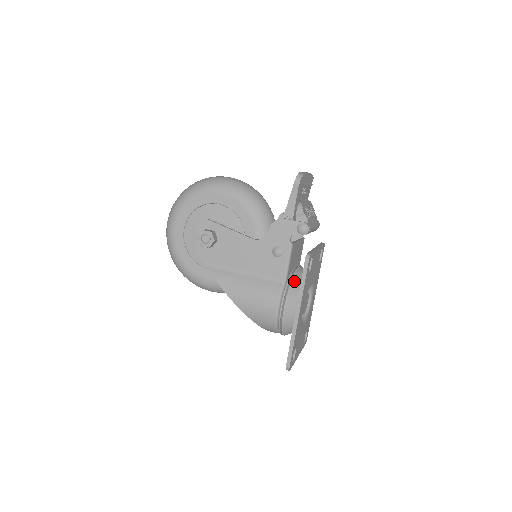
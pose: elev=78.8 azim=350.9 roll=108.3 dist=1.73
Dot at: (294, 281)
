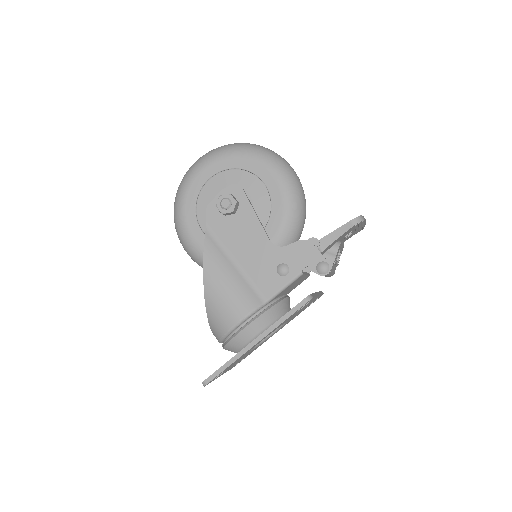
Dot at: (275, 308)
